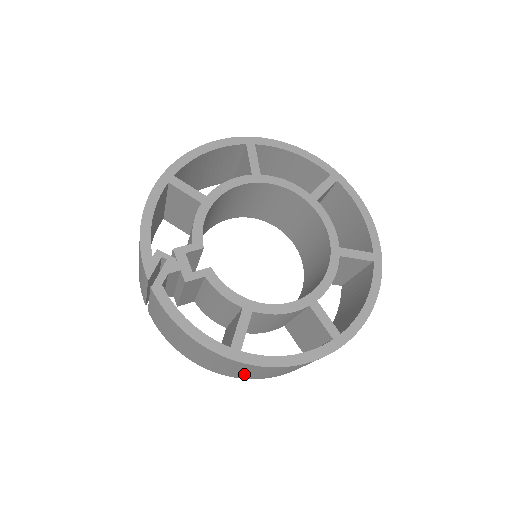
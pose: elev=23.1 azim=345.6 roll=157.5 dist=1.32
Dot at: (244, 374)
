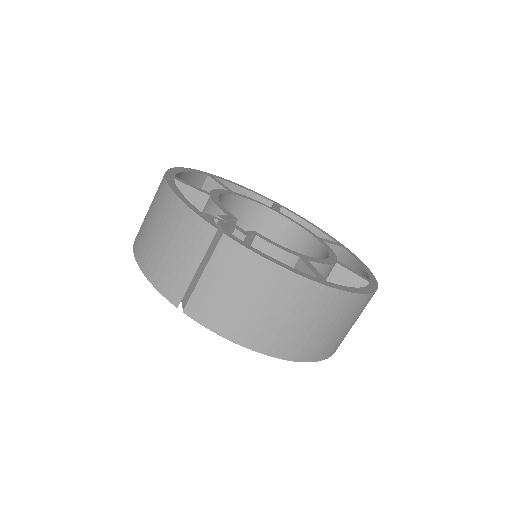
Dot at: (316, 339)
